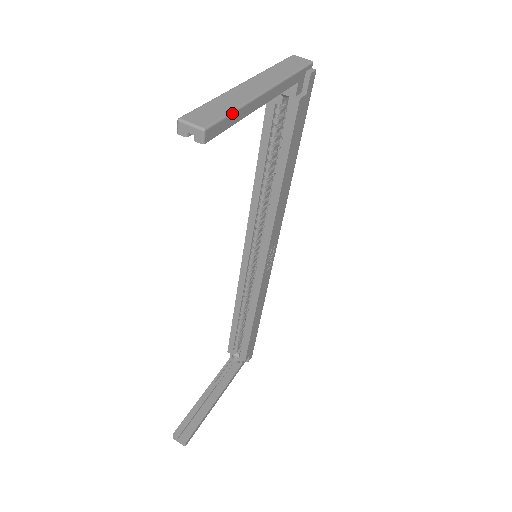
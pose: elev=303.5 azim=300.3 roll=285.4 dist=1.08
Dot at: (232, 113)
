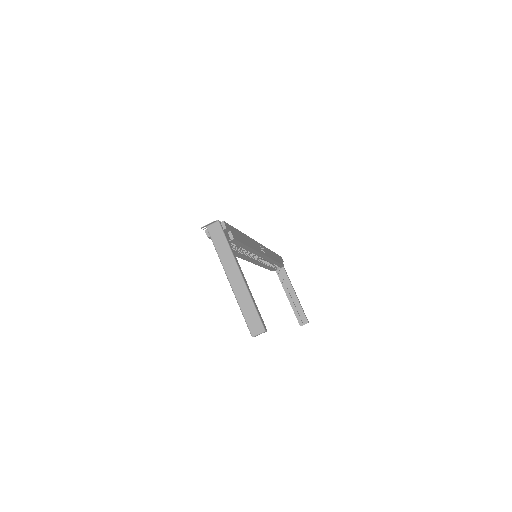
Dot at: (256, 309)
